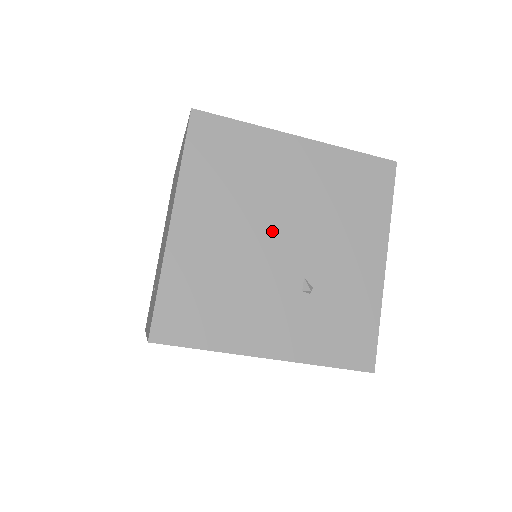
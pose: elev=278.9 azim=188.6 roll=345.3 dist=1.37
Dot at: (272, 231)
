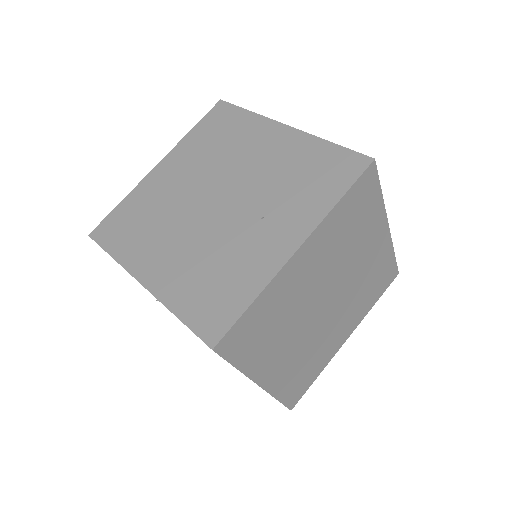
Dot at: occluded
